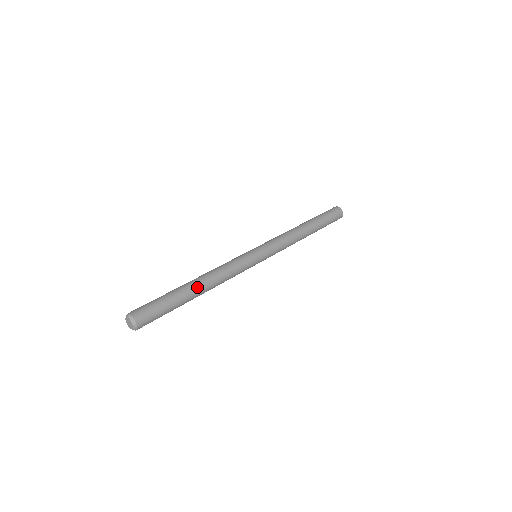
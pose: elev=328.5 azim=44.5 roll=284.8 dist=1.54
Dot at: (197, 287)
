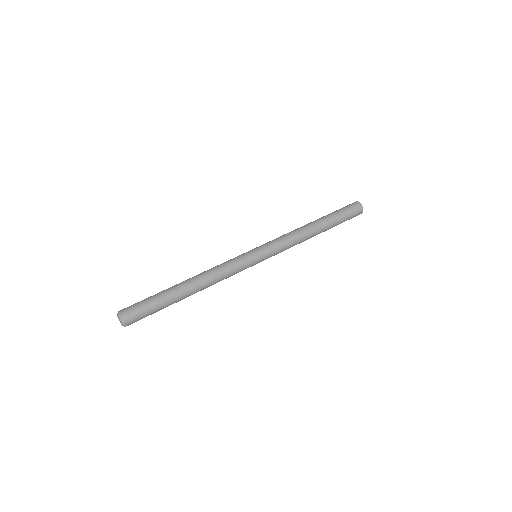
Dot at: (184, 283)
